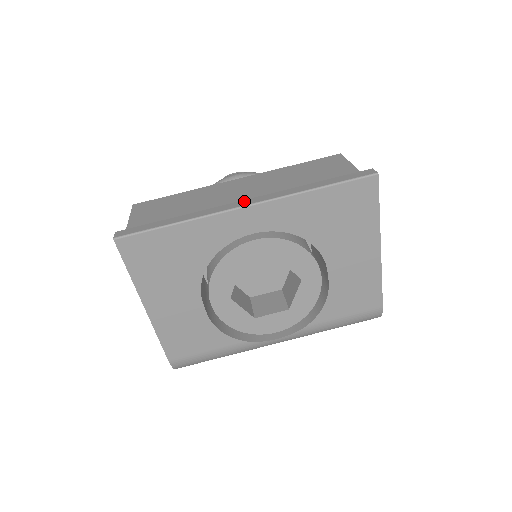
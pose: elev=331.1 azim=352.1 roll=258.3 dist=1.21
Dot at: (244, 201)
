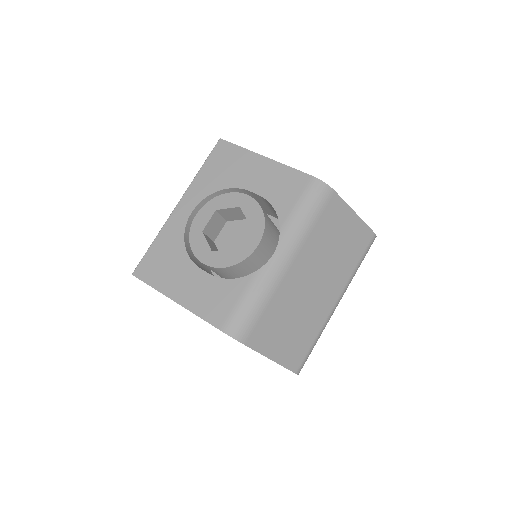
Dot at: occluded
